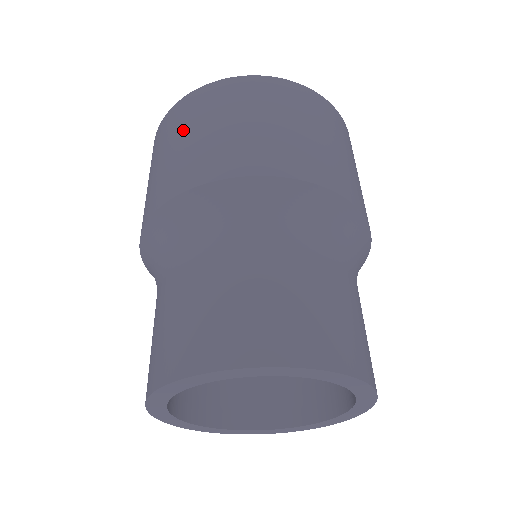
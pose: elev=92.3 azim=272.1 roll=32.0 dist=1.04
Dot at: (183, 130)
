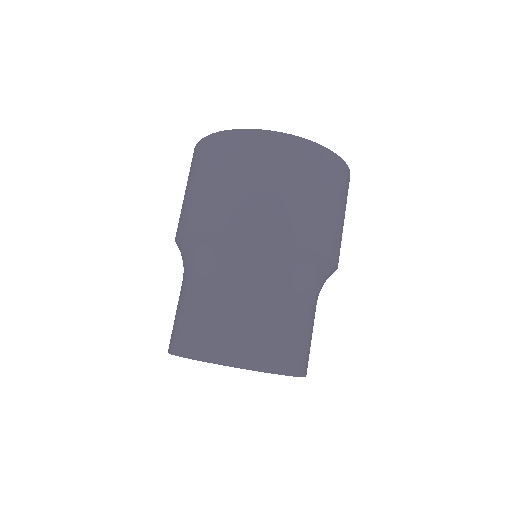
Dot at: (241, 169)
